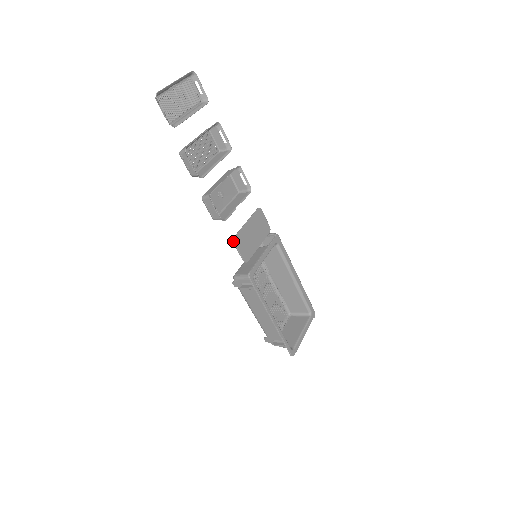
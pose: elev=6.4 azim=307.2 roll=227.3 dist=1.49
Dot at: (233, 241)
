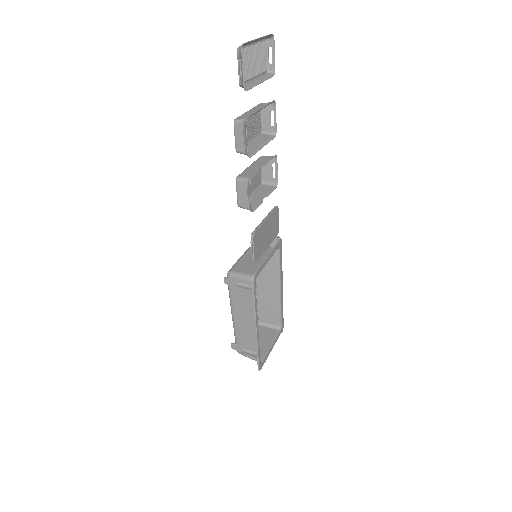
Dot at: (252, 236)
